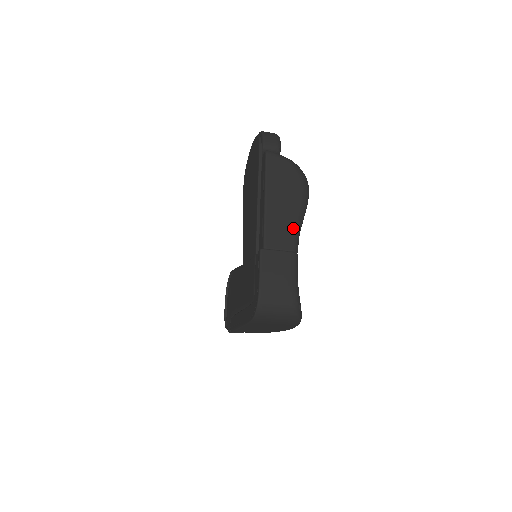
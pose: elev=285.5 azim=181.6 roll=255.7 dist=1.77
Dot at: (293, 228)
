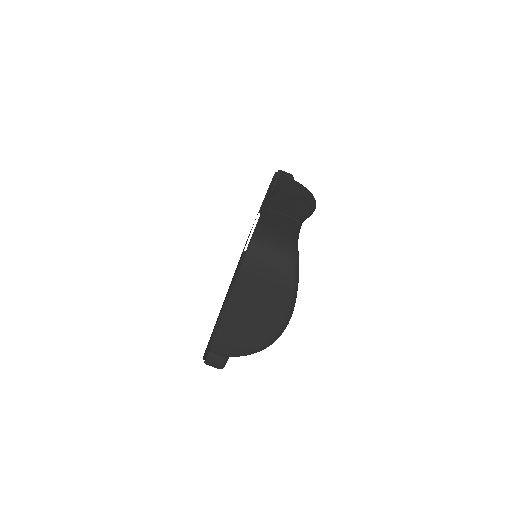
Dot at: (298, 209)
